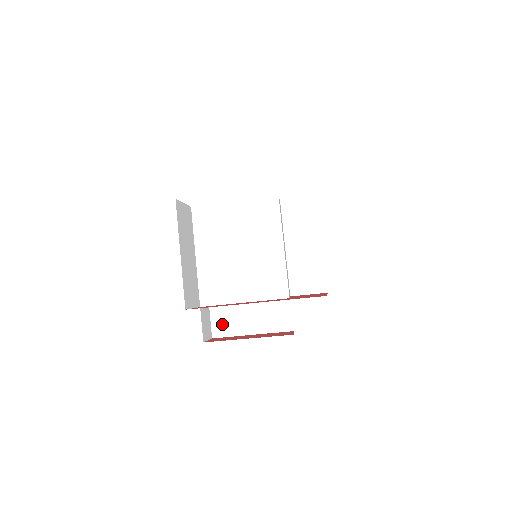
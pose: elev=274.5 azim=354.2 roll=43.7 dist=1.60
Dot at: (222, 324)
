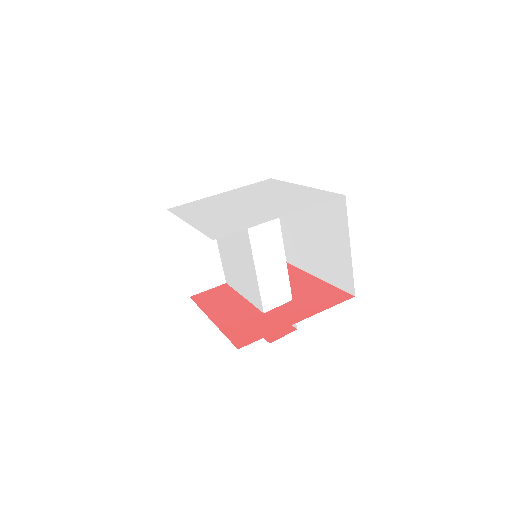
Dot at: occluded
